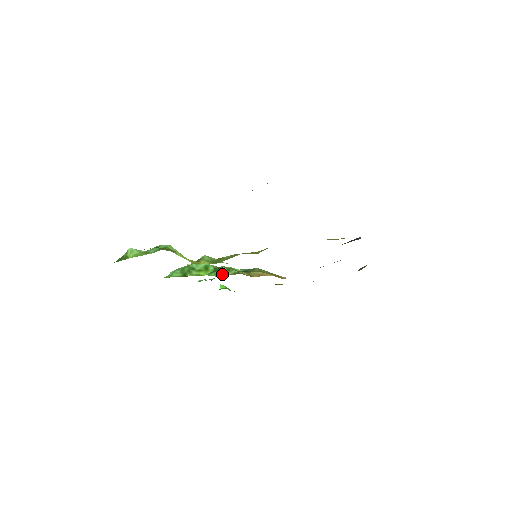
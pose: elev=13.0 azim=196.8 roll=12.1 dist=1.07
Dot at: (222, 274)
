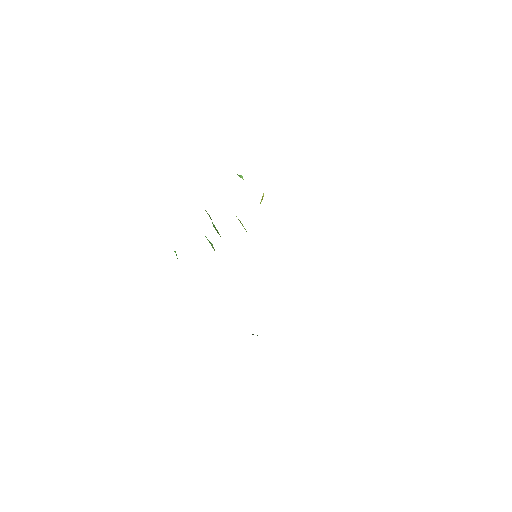
Dot at: (211, 244)
